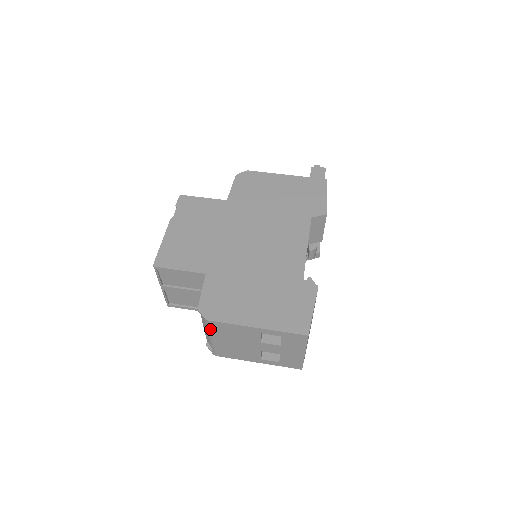
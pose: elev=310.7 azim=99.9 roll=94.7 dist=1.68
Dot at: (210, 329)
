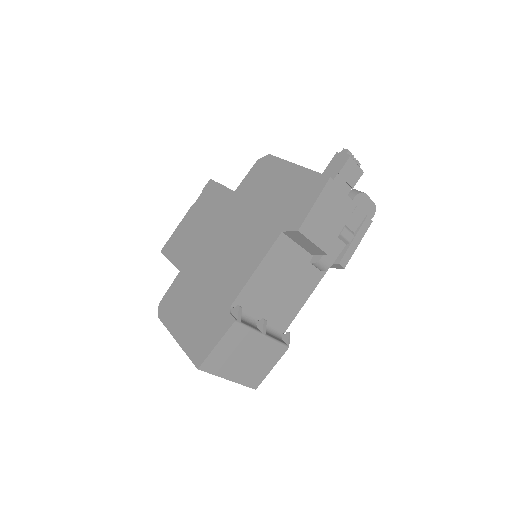
Dot at: occluded
